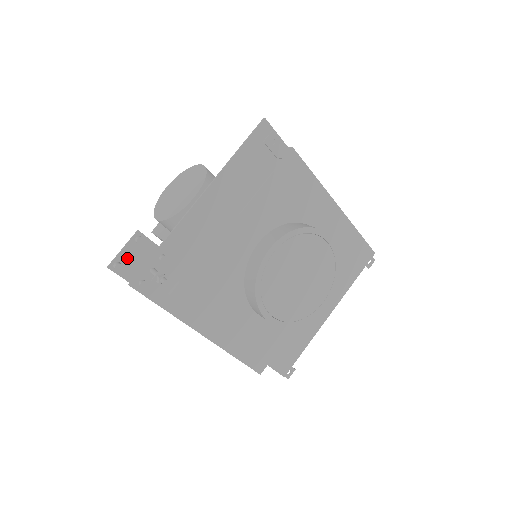
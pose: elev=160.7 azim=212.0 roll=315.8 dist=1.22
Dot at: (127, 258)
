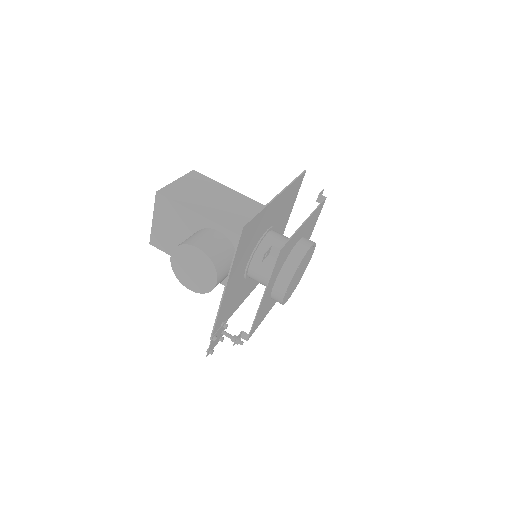
Dot at: (212, 345)
